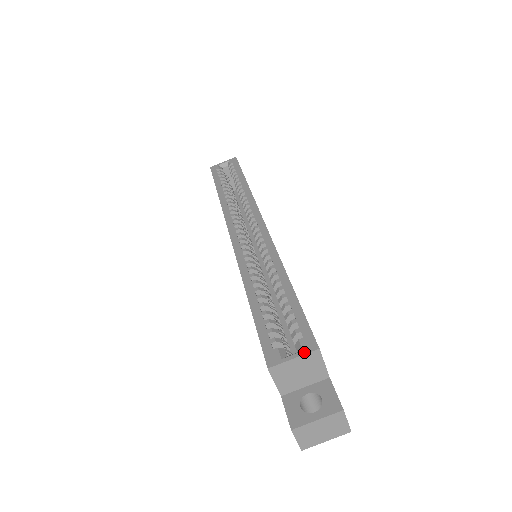
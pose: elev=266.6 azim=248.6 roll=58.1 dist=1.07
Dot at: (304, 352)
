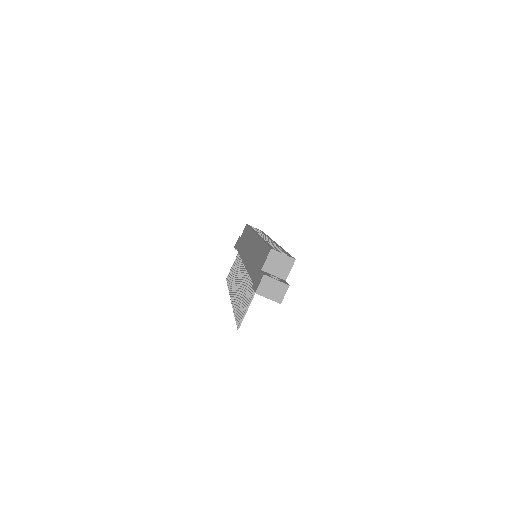
Dot at: (289, 256)
